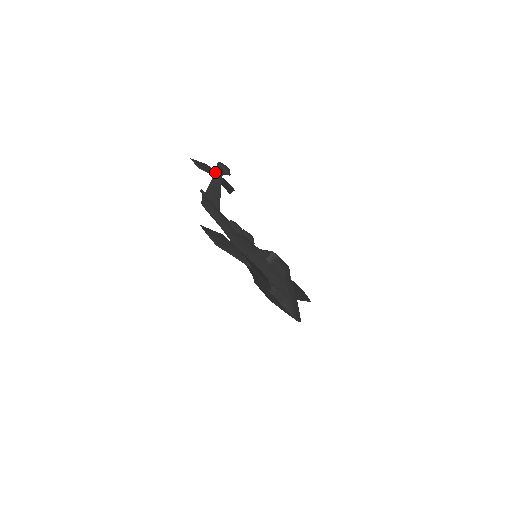
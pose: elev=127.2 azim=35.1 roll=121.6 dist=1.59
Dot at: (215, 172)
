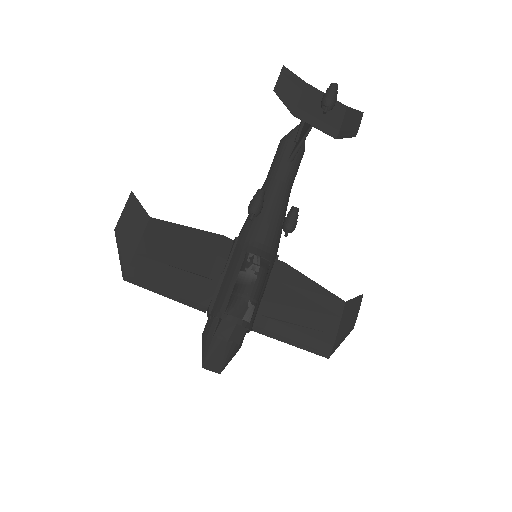
Dot at: (296, 102)
